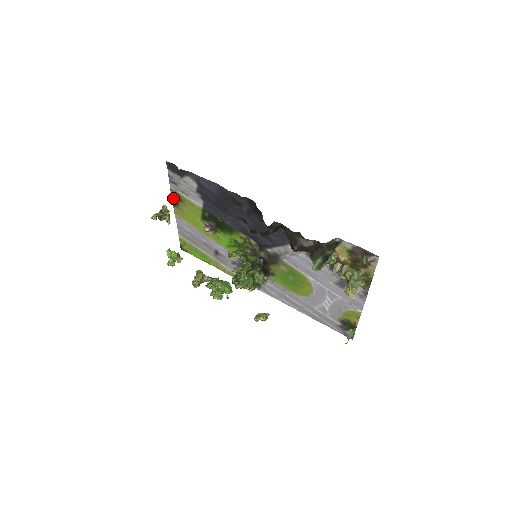
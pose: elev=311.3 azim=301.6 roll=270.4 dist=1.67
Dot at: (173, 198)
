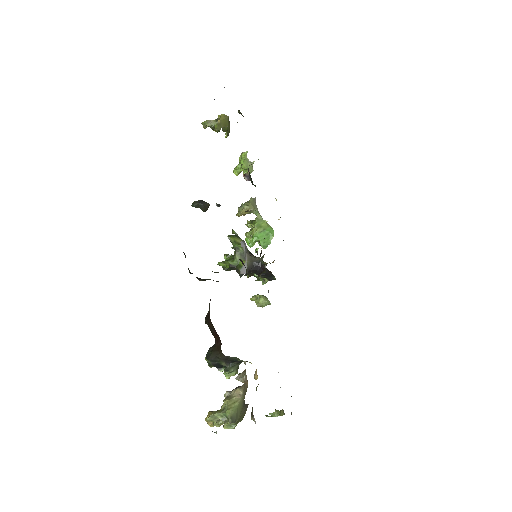
Dot at: (239, 110)
